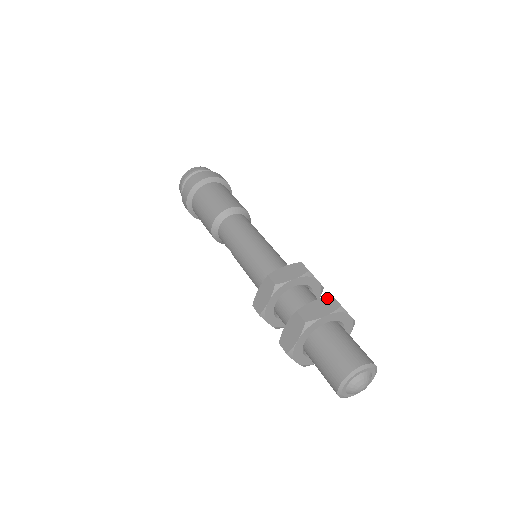
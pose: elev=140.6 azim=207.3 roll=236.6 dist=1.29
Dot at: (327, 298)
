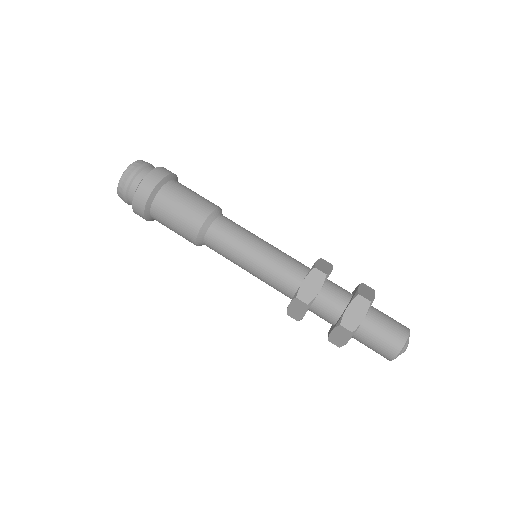
Dot at: (356, 299)
